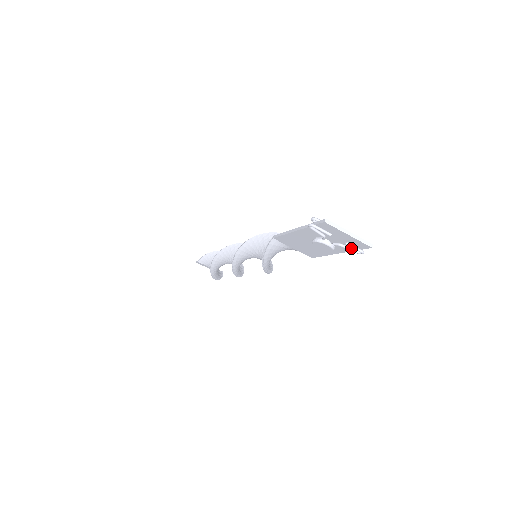
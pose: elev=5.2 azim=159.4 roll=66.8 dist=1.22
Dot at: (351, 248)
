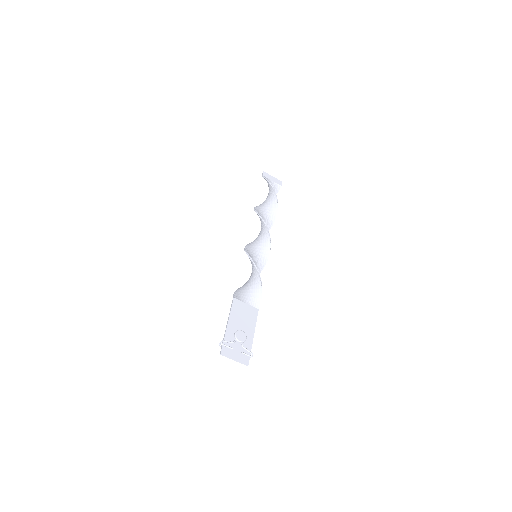
Dot at: (246, 352)
